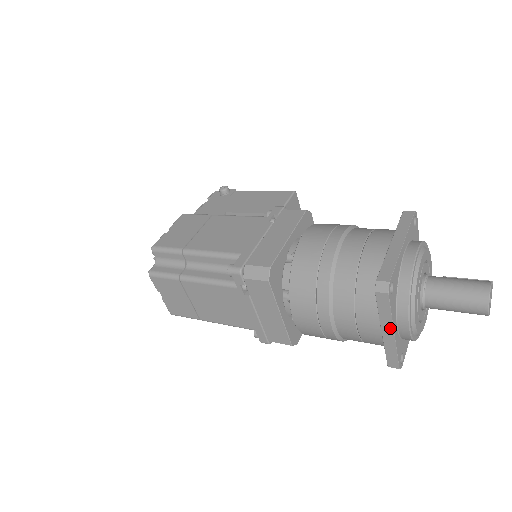
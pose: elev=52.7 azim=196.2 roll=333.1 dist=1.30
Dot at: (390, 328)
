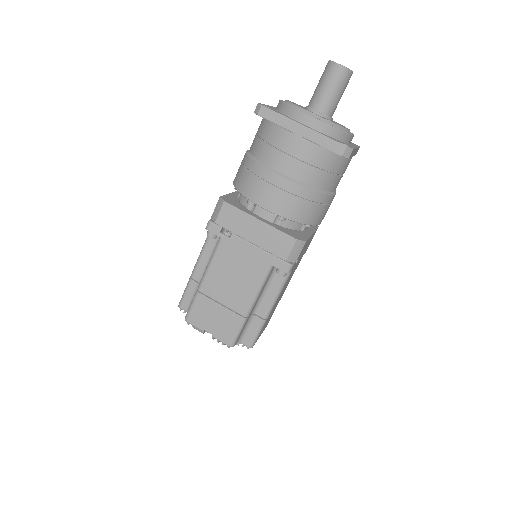
Dot at: (296, 125)
